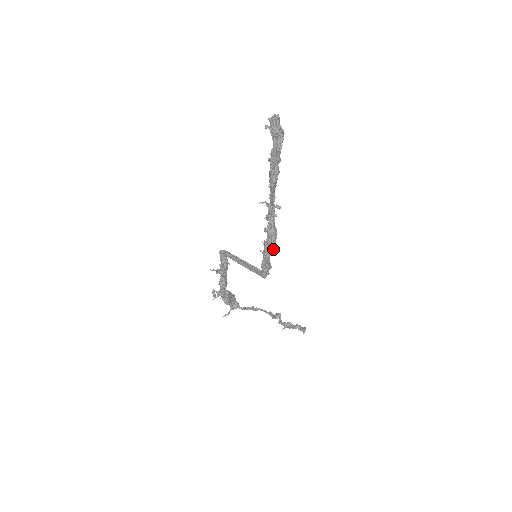
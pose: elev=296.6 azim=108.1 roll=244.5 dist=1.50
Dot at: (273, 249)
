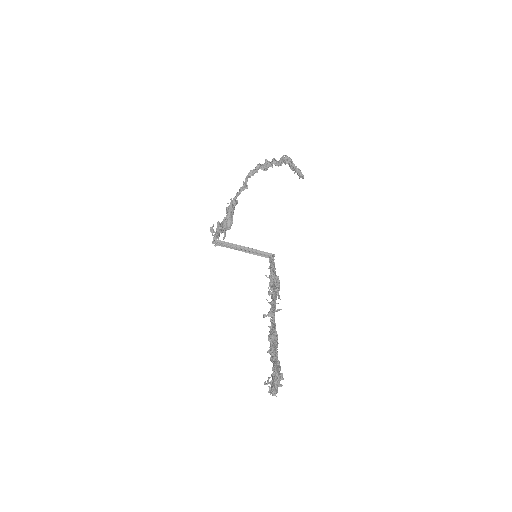
Dot at: (279, 283)
